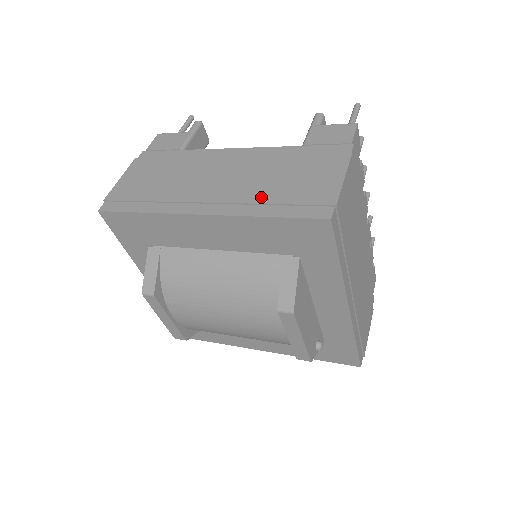
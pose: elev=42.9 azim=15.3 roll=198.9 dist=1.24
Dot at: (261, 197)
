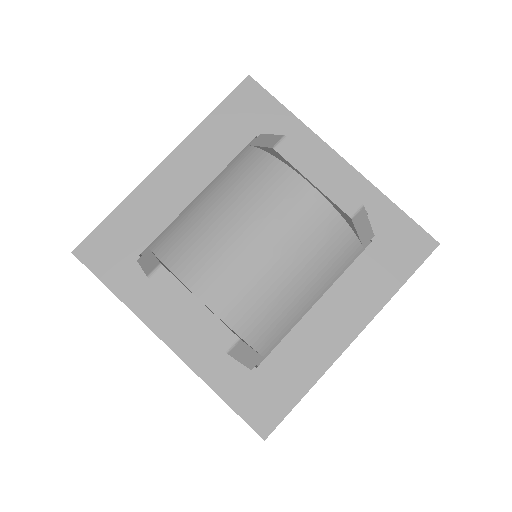
Dot at: occluded
